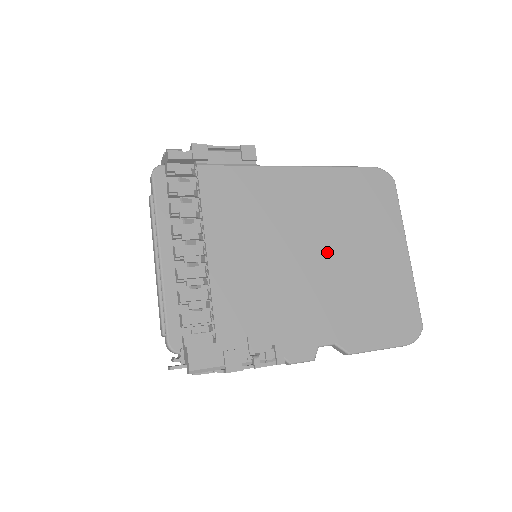
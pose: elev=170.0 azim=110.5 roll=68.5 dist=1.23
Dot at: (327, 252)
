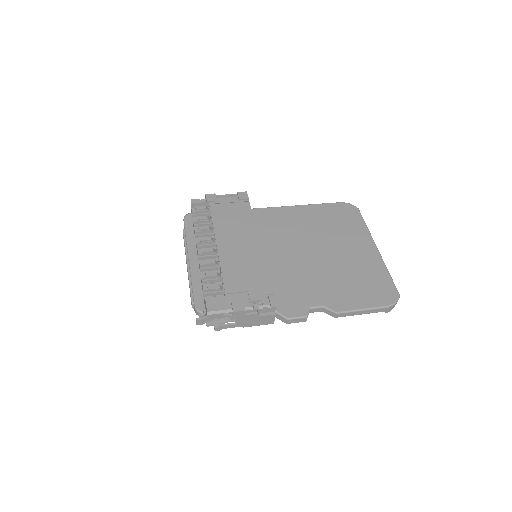
Dot at: (310, 251)
